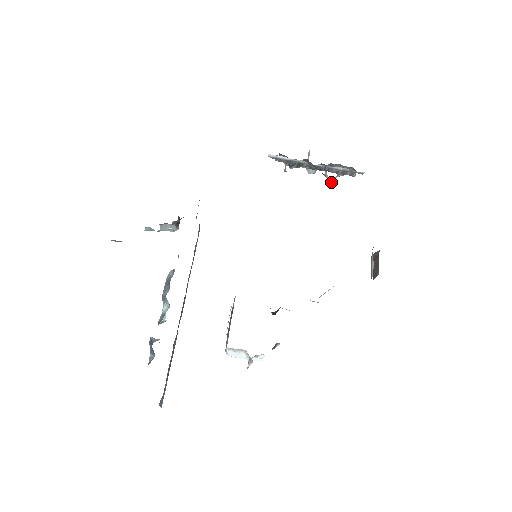
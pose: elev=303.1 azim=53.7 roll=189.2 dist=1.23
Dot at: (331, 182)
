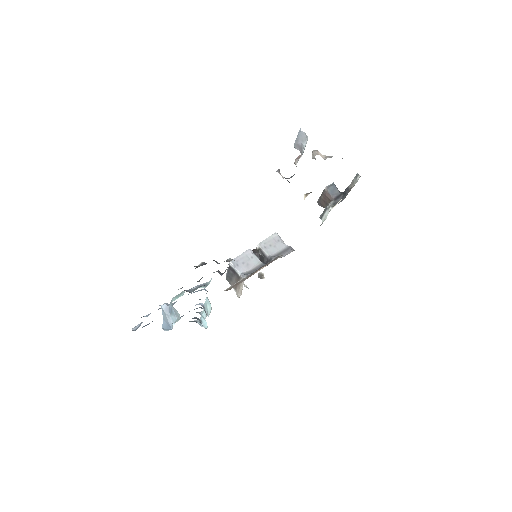
Dot at: (314, 154)
